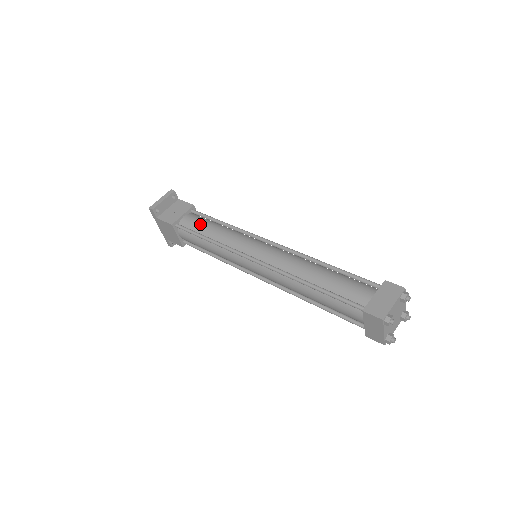
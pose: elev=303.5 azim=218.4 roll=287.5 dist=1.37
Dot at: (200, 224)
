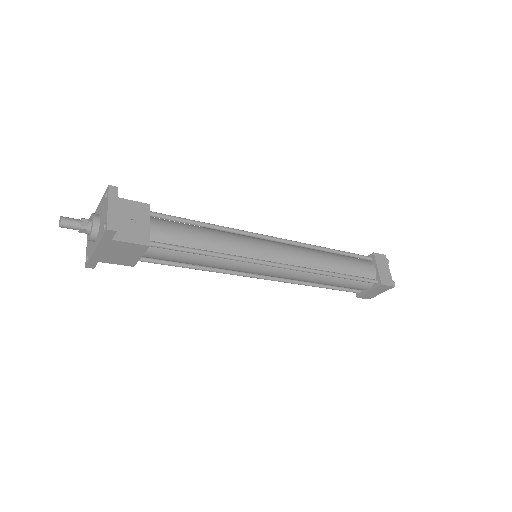
Dot at: (185, 234)
